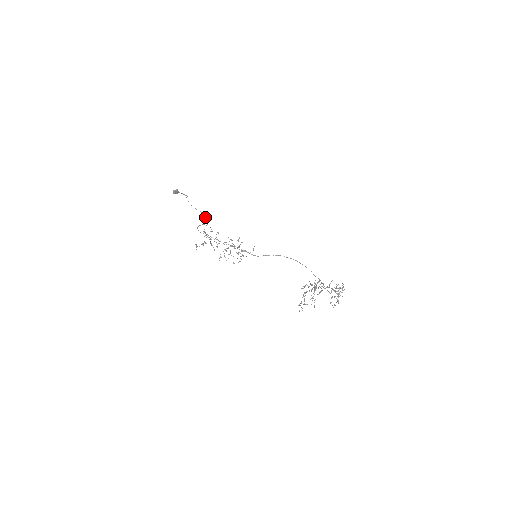
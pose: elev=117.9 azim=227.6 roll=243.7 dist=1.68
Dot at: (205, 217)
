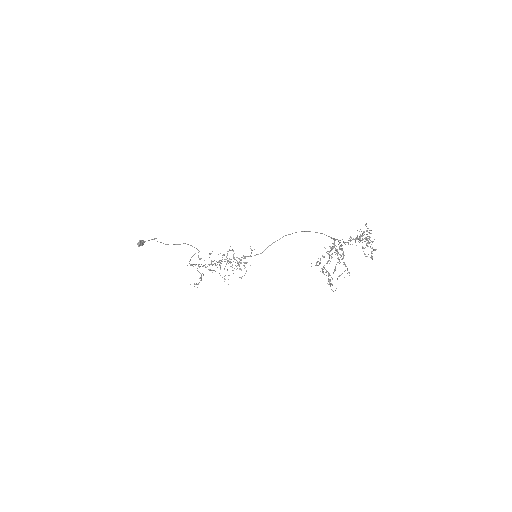
Dot at: occluded
